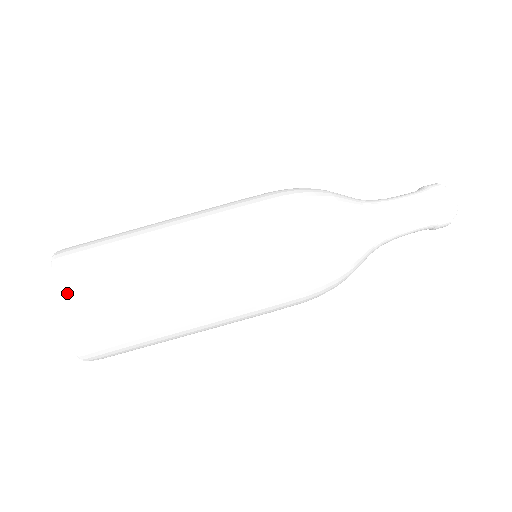
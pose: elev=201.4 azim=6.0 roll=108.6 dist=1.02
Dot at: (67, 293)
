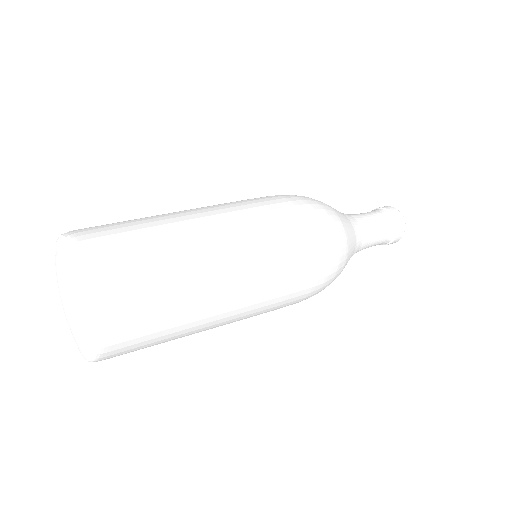
Dot at: (111, 331)
